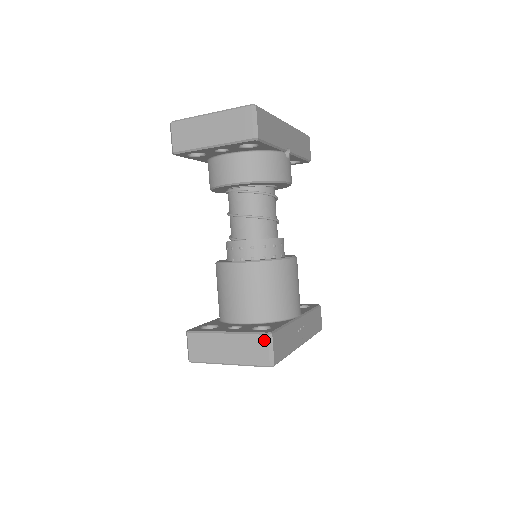
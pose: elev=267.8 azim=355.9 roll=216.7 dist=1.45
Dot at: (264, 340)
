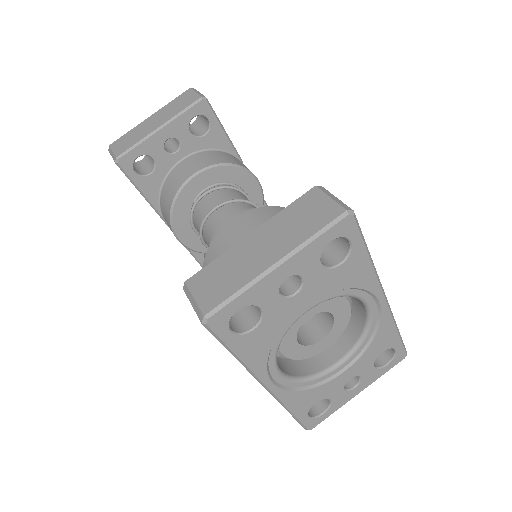
Dot at: (314, 193)
